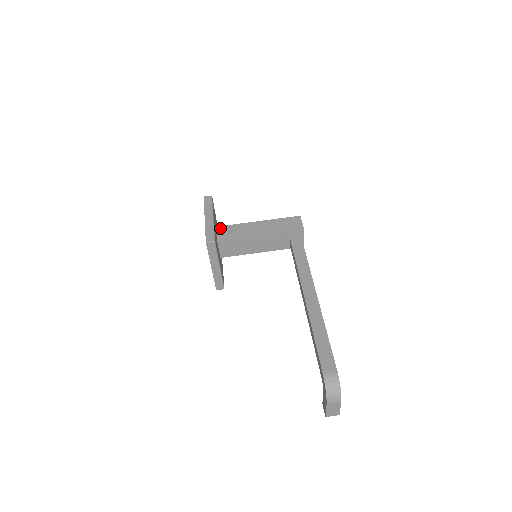
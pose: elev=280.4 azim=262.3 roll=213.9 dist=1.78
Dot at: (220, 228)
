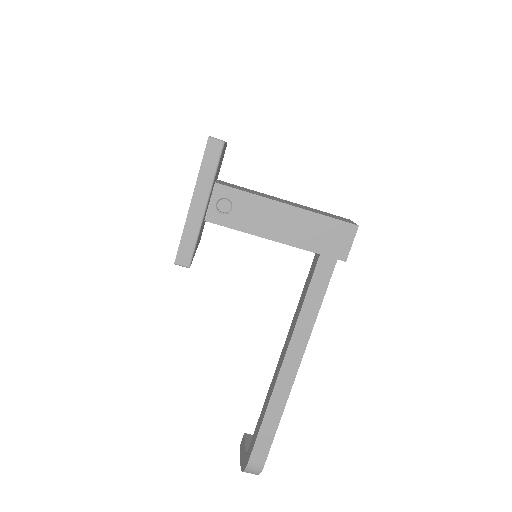
Dot at: (220, 190)
